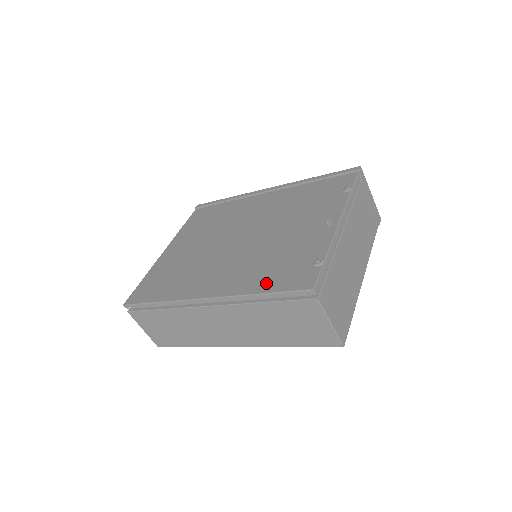
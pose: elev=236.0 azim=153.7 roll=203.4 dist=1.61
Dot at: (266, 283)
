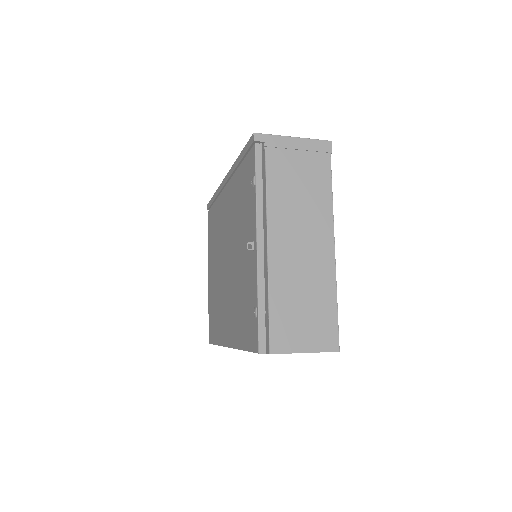
Dot at: (242, 336)
